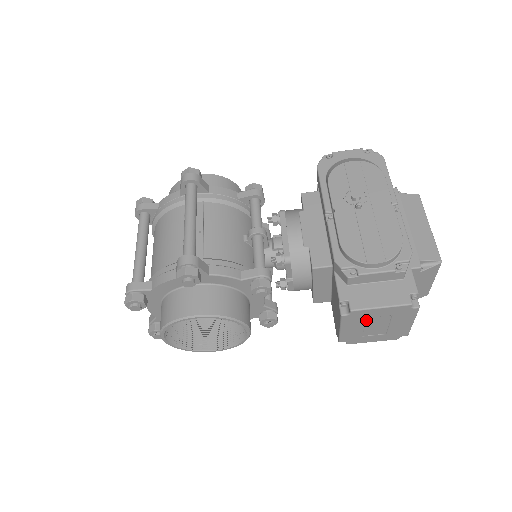
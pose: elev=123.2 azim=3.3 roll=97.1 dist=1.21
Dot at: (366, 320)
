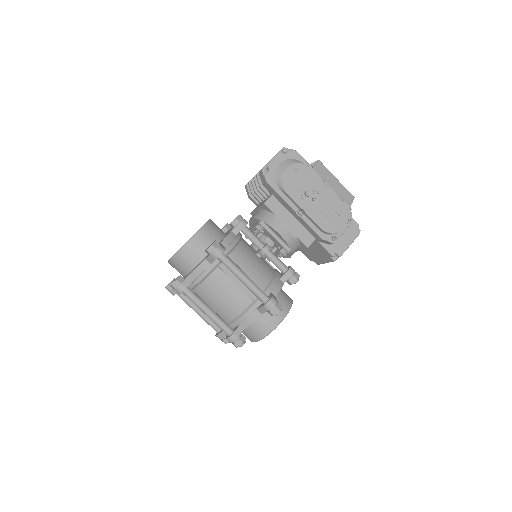
Dot at: occluded
